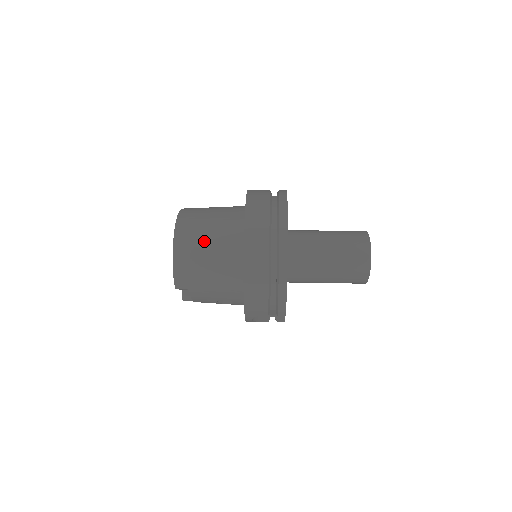
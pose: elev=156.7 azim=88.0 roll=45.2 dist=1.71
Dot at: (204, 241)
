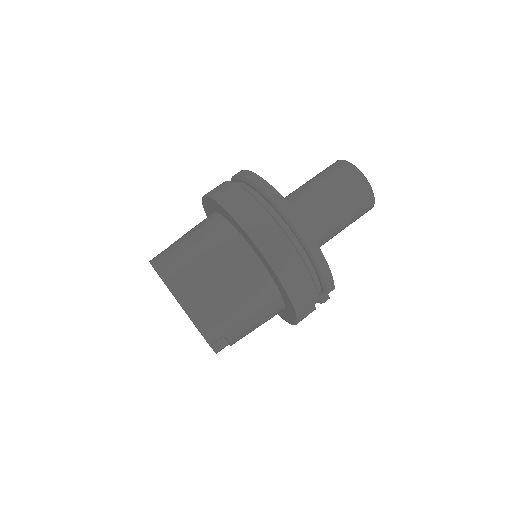
Dot at: (207, 274)
